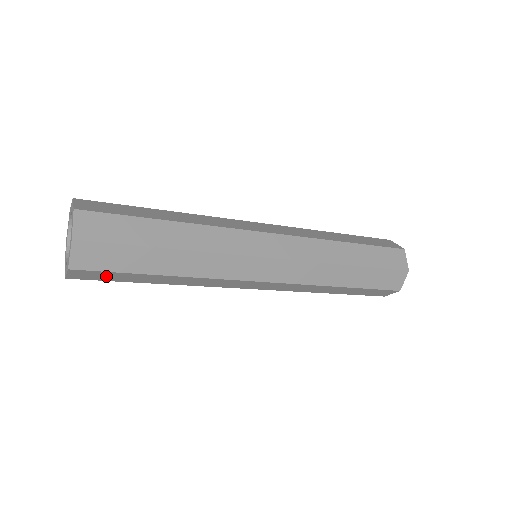
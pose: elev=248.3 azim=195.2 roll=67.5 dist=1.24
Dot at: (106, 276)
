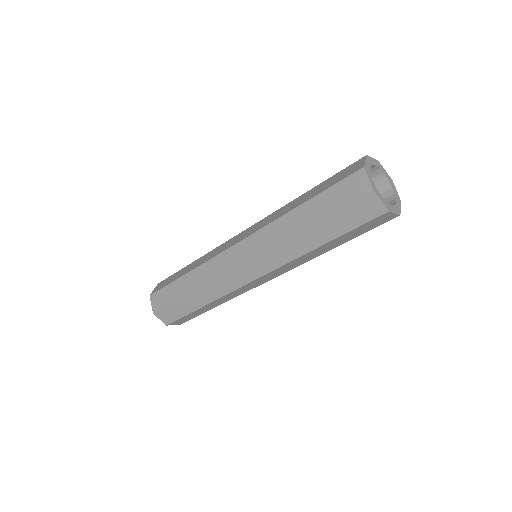
Dot at: (187, 318)
